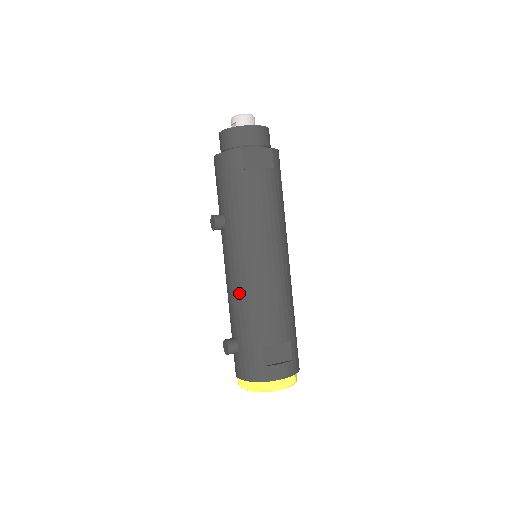
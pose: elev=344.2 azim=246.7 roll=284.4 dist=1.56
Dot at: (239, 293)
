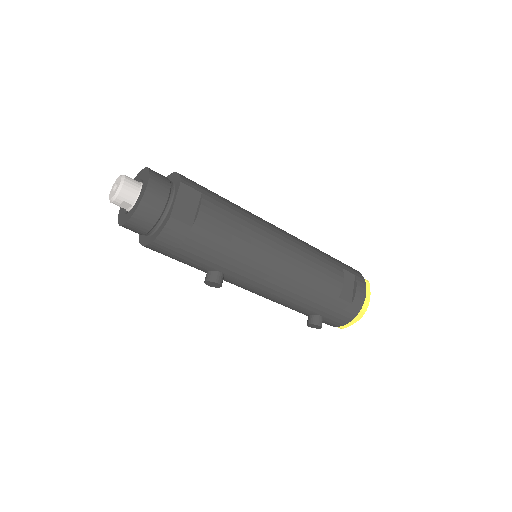
Dot at: (288, 294)
